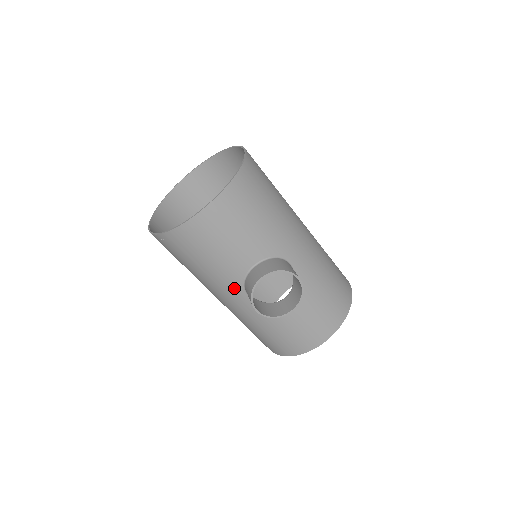
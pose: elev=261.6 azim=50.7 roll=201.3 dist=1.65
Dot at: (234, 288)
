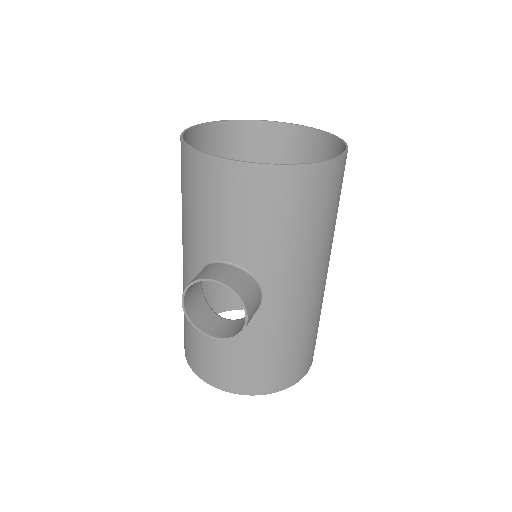
Dot at: (195, 260)
